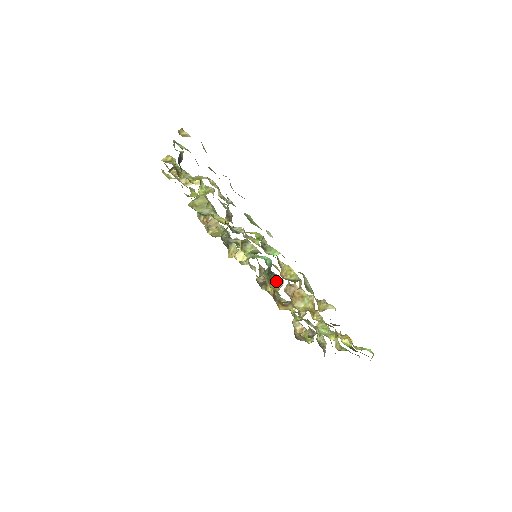
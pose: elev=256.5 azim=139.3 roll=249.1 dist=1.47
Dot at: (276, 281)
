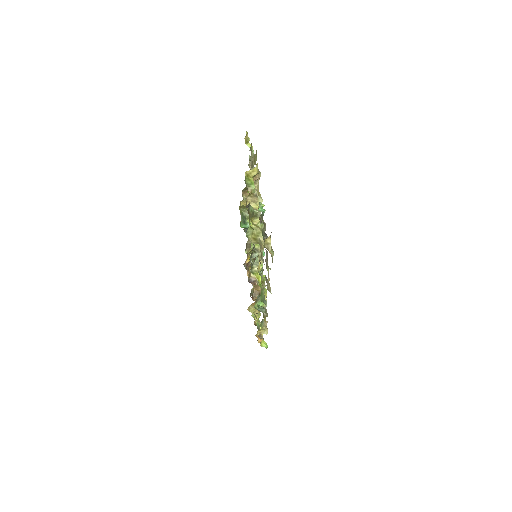
Dot at: occluded
